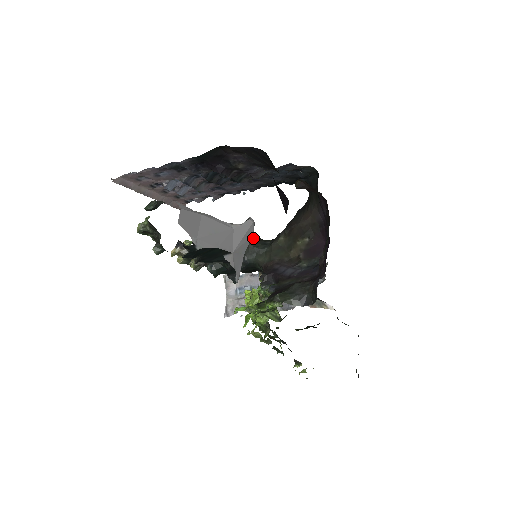
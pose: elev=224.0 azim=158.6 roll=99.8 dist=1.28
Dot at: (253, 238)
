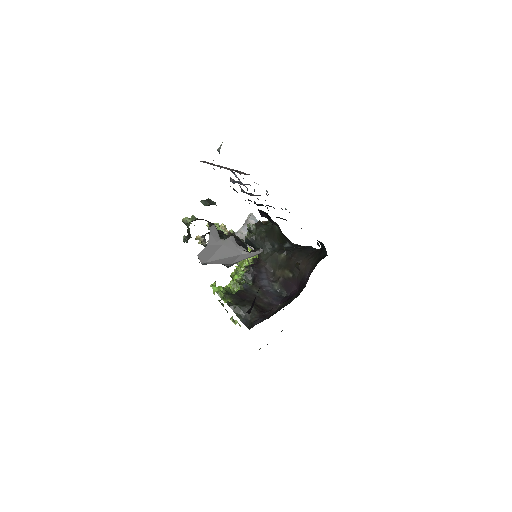
Dot at: (271, 234)
